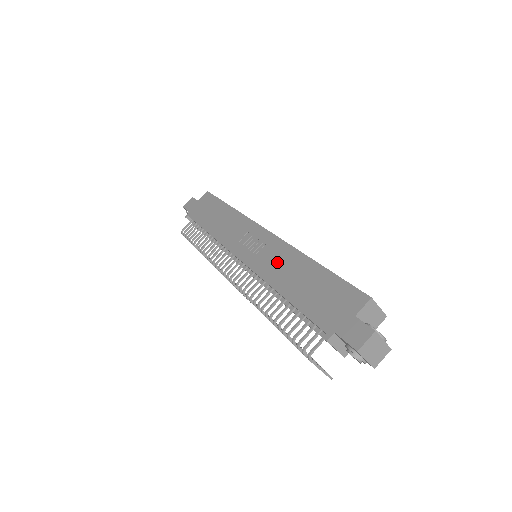
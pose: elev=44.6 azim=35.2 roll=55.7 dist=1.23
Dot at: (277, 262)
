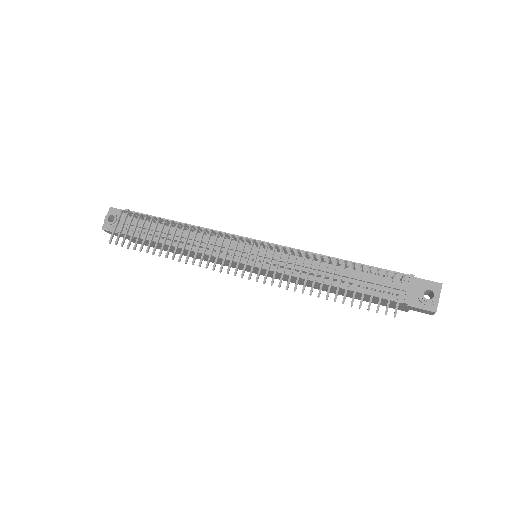
Dot at: occluded
